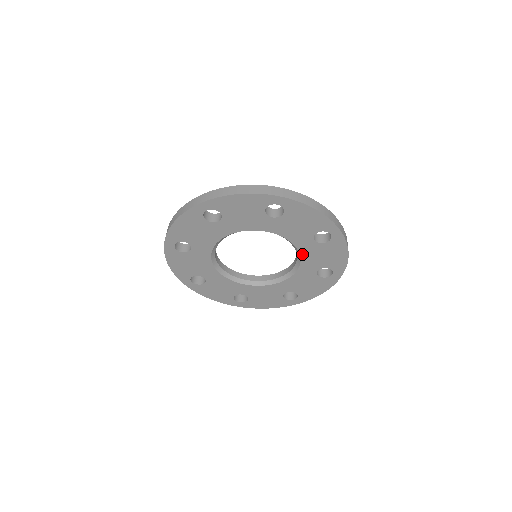
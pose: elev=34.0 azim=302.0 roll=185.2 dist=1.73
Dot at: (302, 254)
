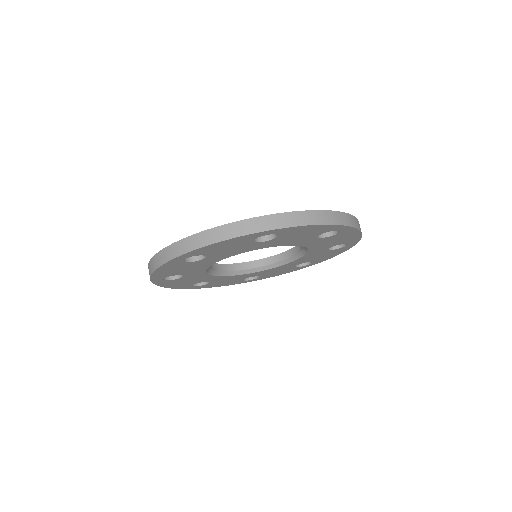
Dot at: (308, 246)
